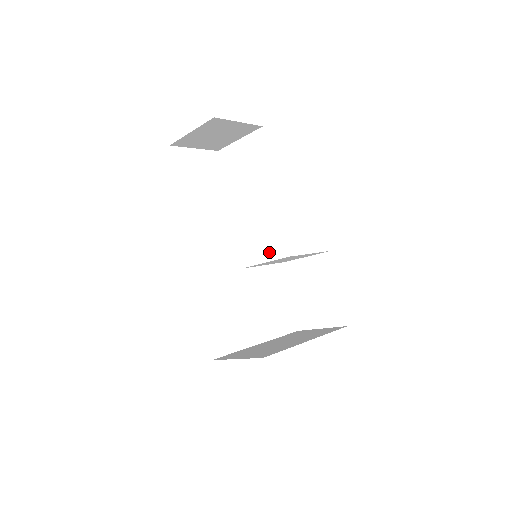
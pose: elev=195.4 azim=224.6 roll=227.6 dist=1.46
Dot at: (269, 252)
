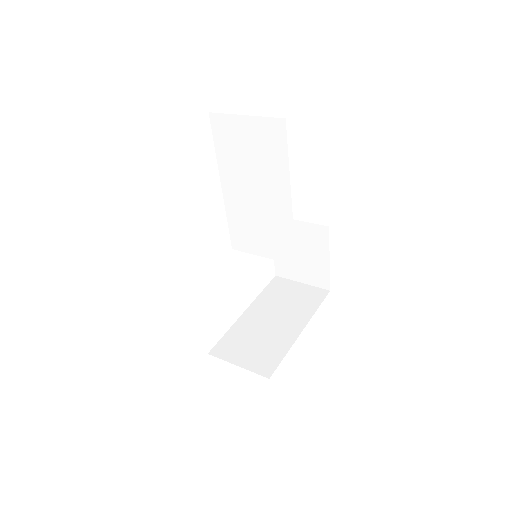
Dot at: (270, 251)
